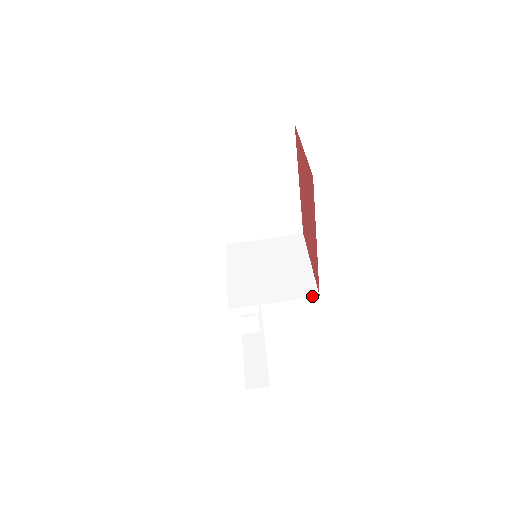
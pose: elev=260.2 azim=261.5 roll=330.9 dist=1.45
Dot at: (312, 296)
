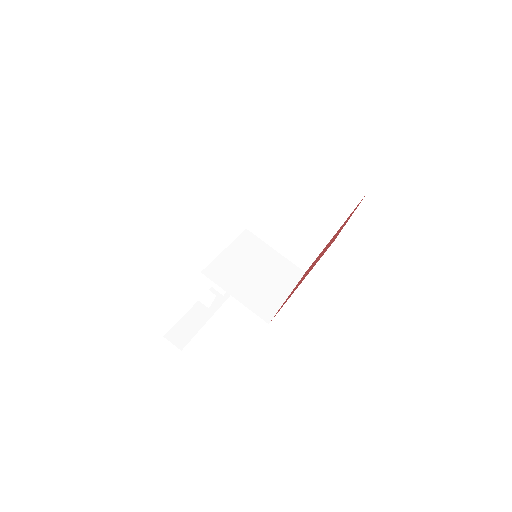
Dot at: (264, 319)
